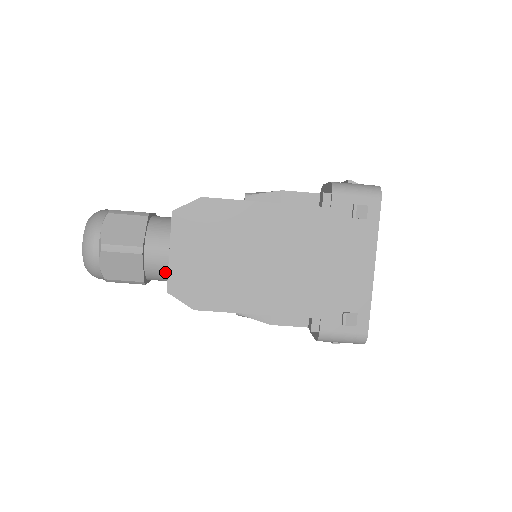
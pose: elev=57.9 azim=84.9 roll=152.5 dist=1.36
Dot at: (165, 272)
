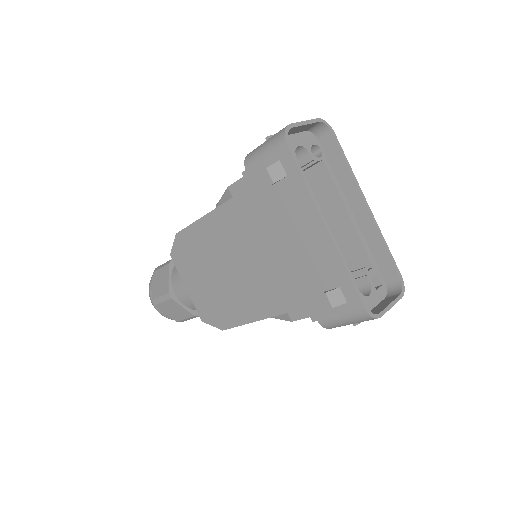
Dot at: occluded
